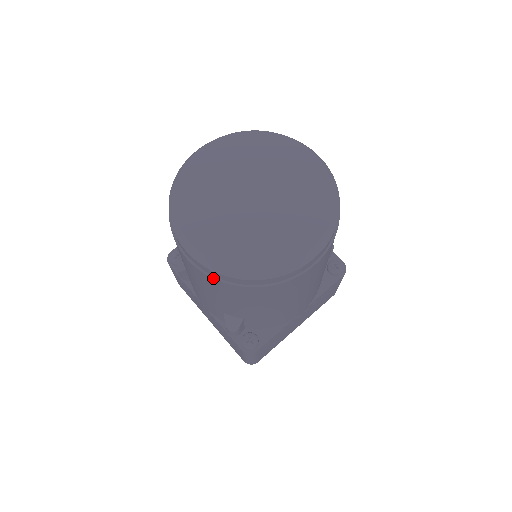
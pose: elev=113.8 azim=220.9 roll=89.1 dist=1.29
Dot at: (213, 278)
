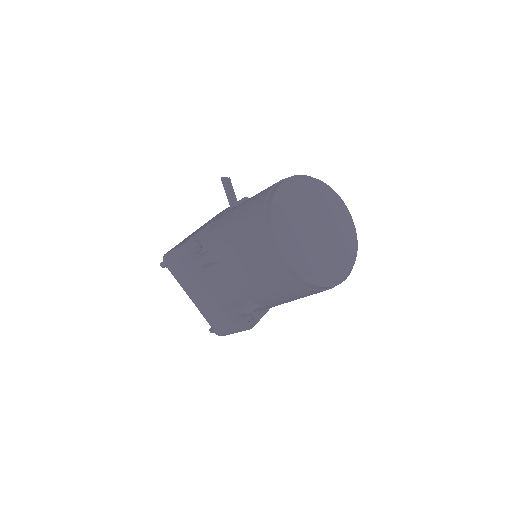
Dot at: (295, 281)
